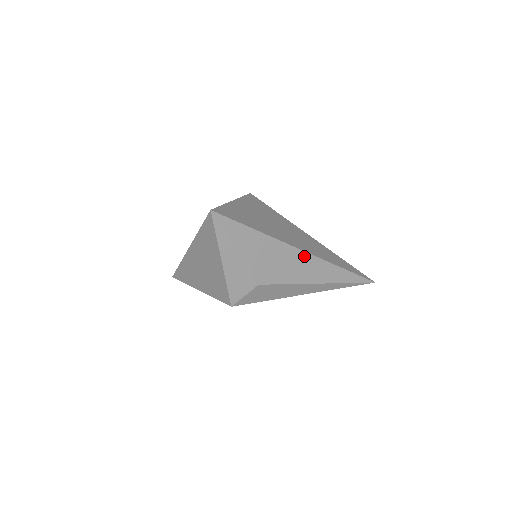
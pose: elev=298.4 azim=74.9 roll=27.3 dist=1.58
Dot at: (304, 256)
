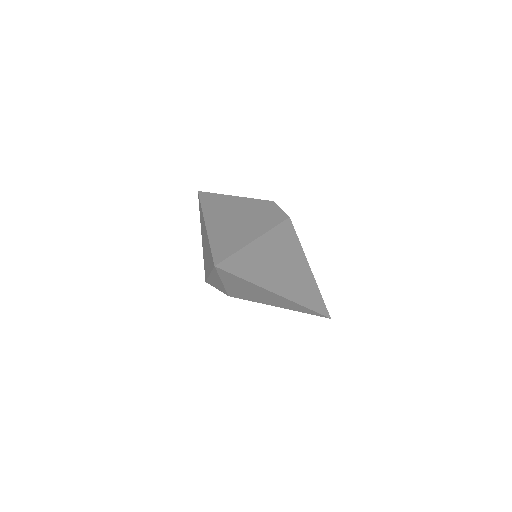
Dot at: (280, 298)
